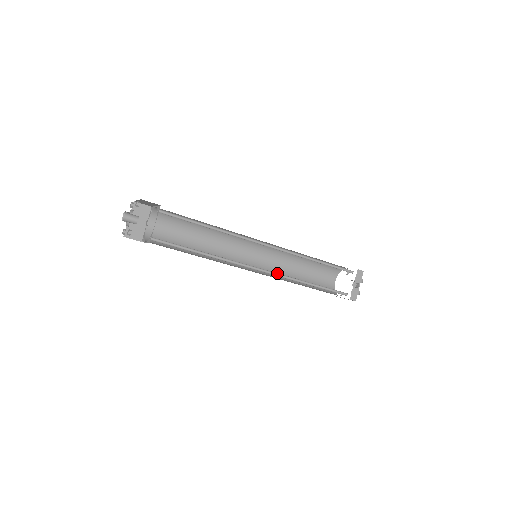
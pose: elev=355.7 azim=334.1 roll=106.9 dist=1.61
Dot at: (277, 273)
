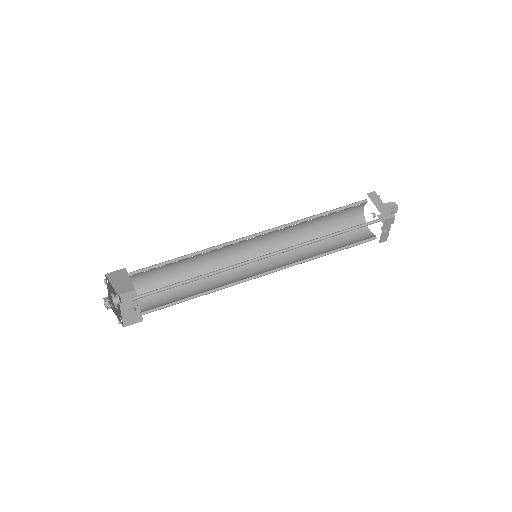
Dot at: (284, 266)
